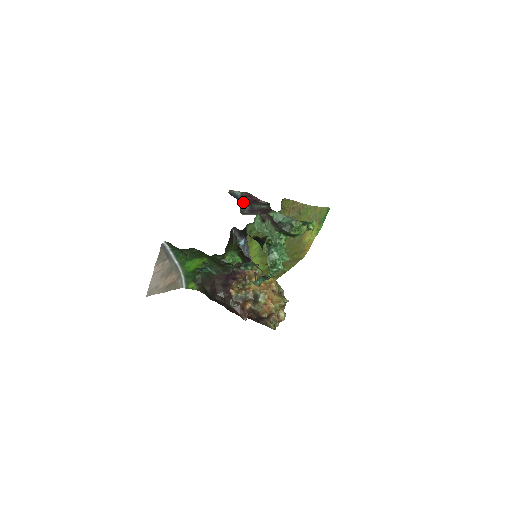
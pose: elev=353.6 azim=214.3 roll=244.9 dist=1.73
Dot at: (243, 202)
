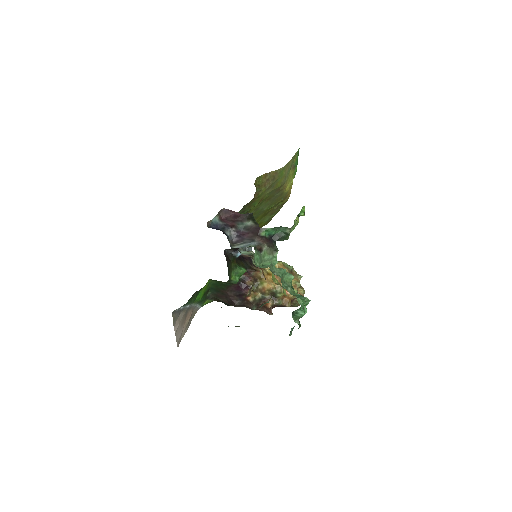
Dot at: (226, 229)
